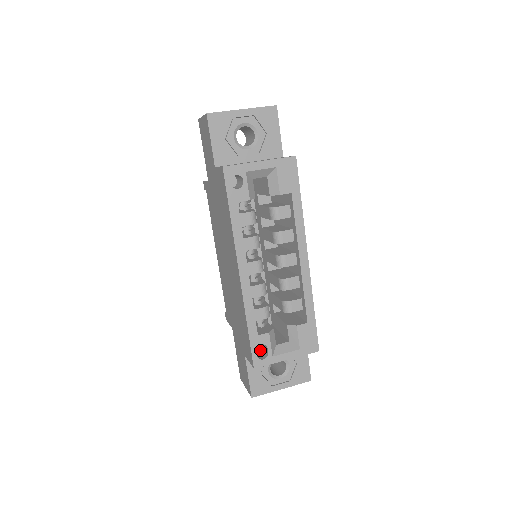
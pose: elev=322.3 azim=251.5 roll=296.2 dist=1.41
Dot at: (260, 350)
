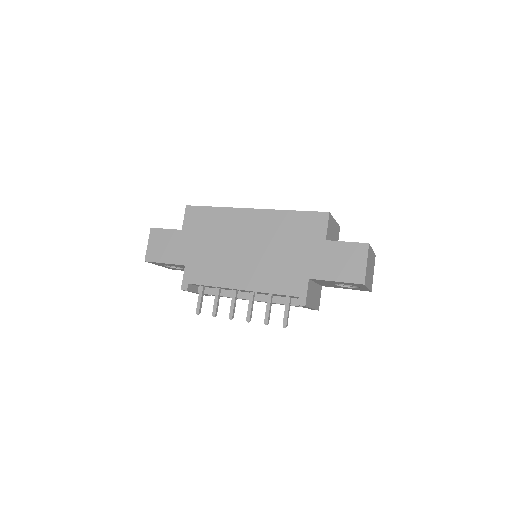
Dot at: occluded
